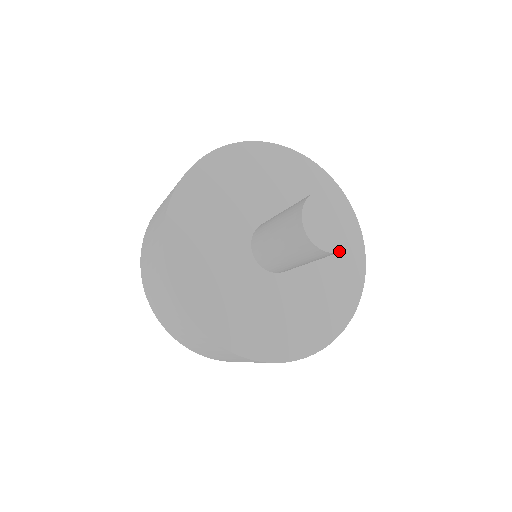
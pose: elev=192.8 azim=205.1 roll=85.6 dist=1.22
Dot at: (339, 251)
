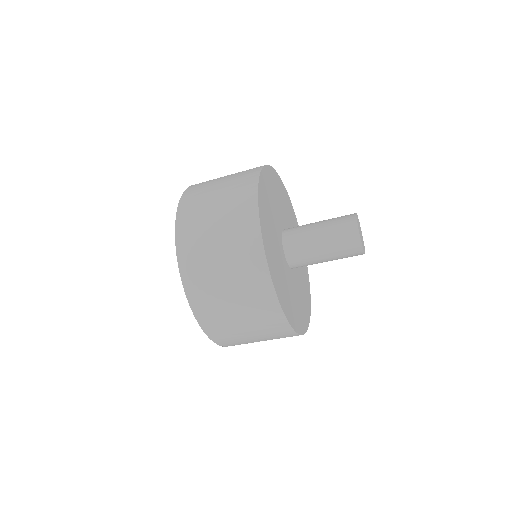
Dot at: occluded
